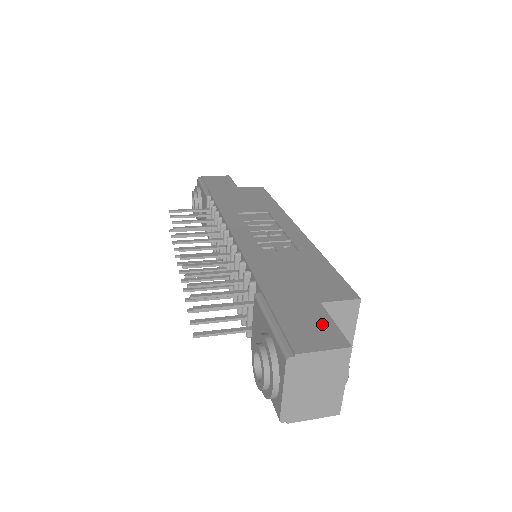
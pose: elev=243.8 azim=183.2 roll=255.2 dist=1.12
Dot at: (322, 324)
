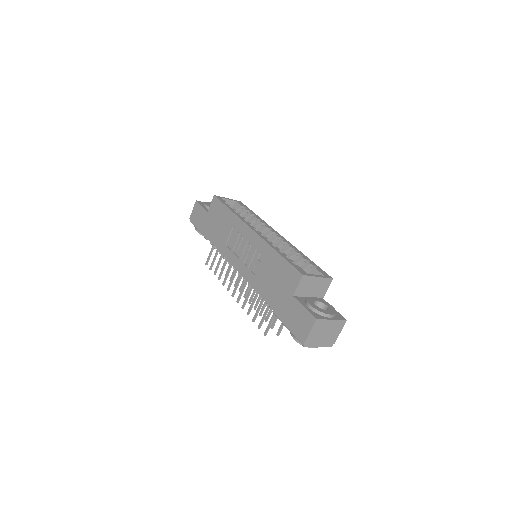
Dot at: (301, 313)
